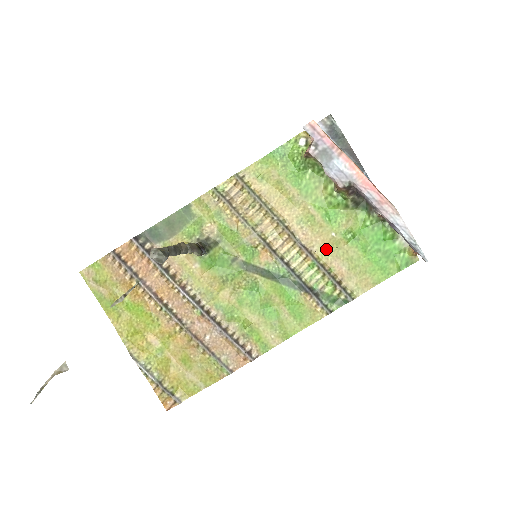
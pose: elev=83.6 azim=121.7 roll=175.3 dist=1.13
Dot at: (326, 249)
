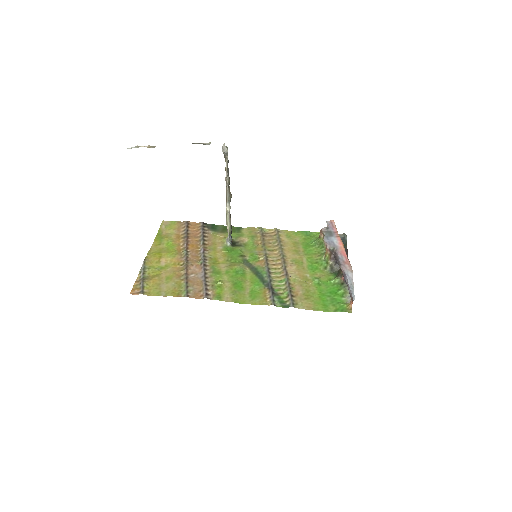
Dot at: (298, 279)
